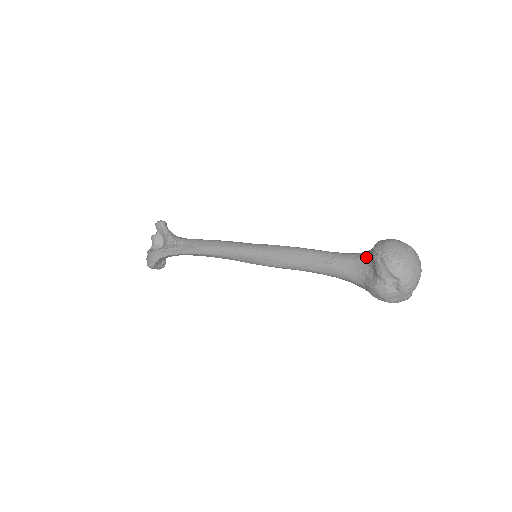
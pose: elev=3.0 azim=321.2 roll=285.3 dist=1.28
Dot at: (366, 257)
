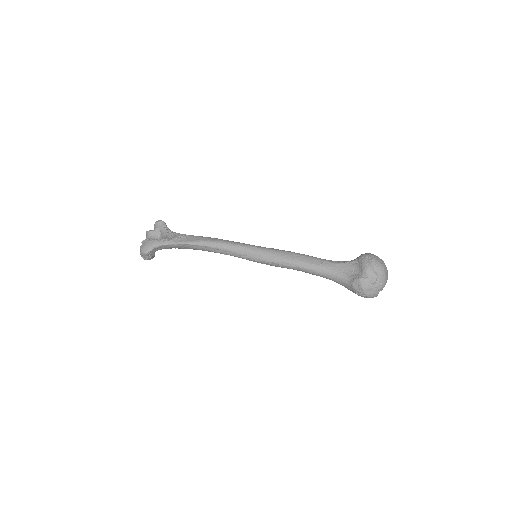
Dot at: (353, 262)
